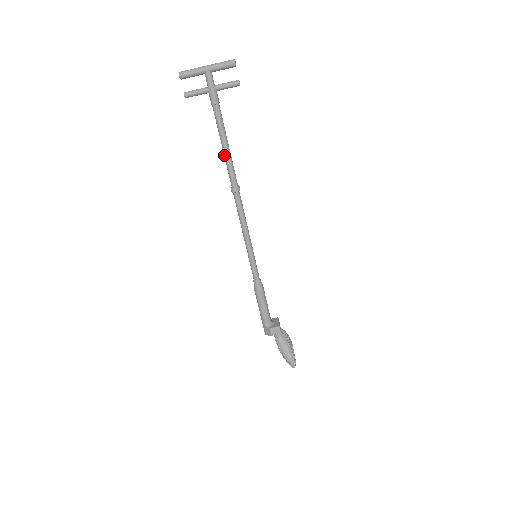
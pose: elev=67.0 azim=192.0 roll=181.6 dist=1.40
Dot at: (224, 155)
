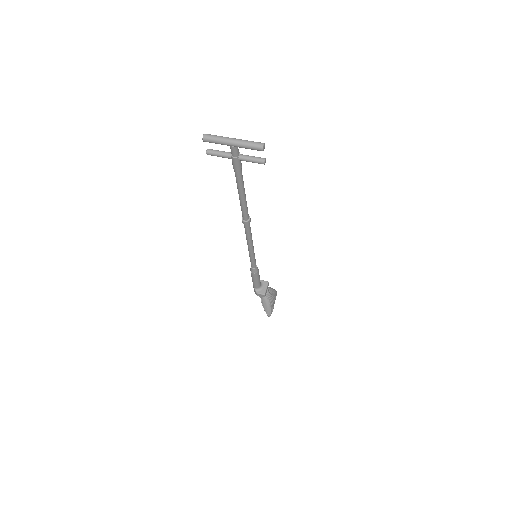
Dot at: occluded
